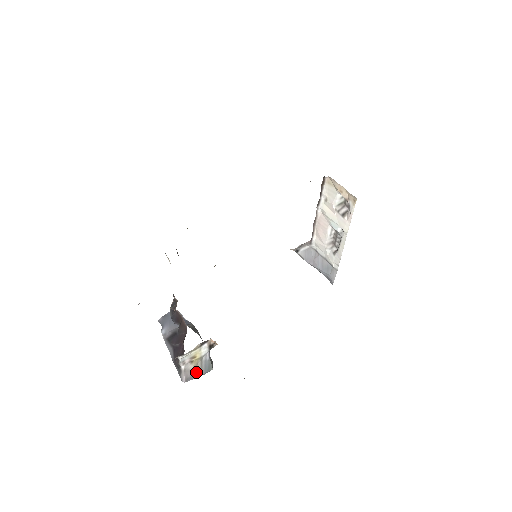
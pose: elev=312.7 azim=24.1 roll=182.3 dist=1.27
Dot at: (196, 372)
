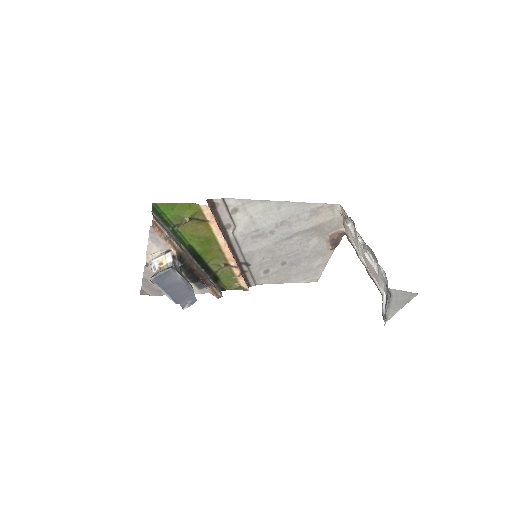
Dot at: (160, 272)
